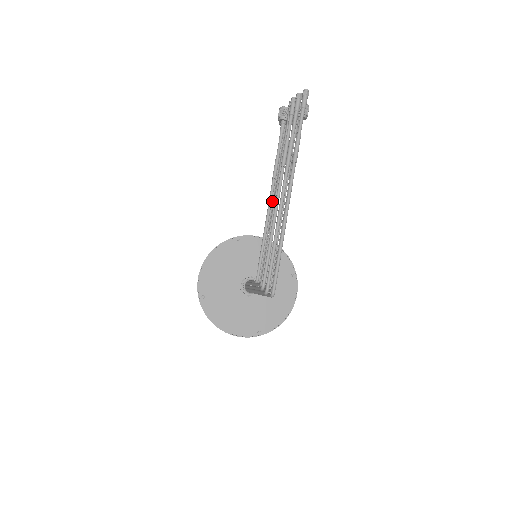
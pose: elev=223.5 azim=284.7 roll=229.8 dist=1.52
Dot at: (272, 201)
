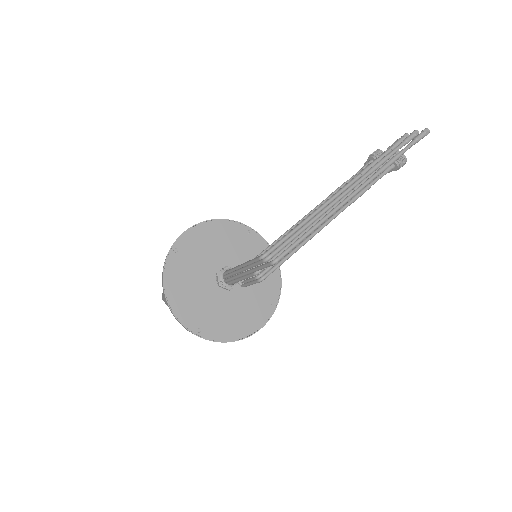
Dot at: occluded
